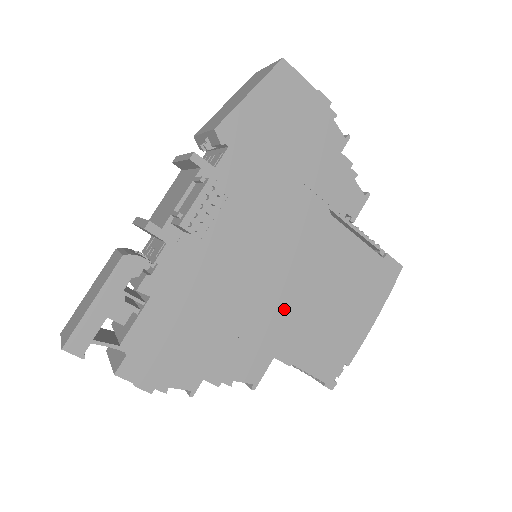
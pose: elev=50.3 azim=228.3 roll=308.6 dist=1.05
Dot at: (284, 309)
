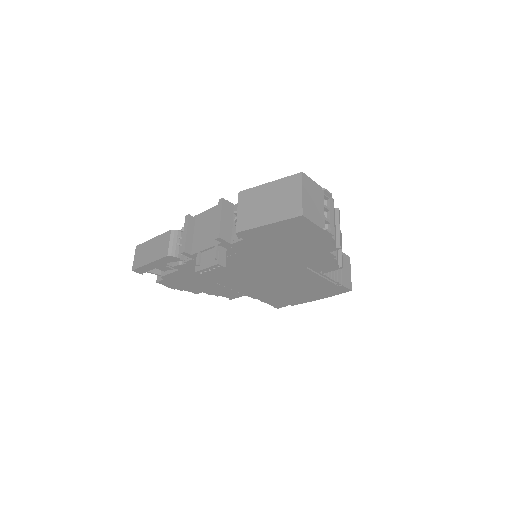
Dot at: (258, 286)
